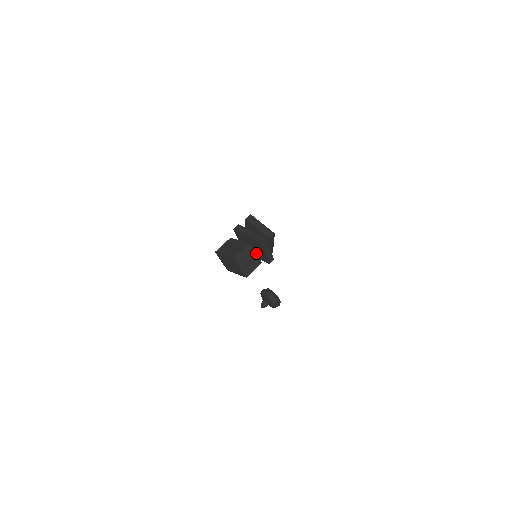
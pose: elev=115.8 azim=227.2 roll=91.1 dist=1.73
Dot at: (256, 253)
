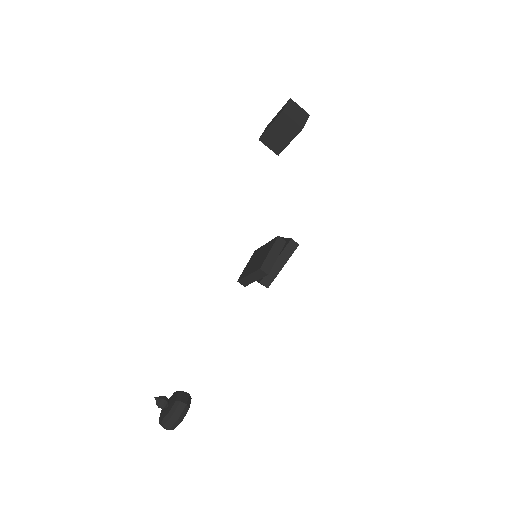
Dot at: (255, 265)
